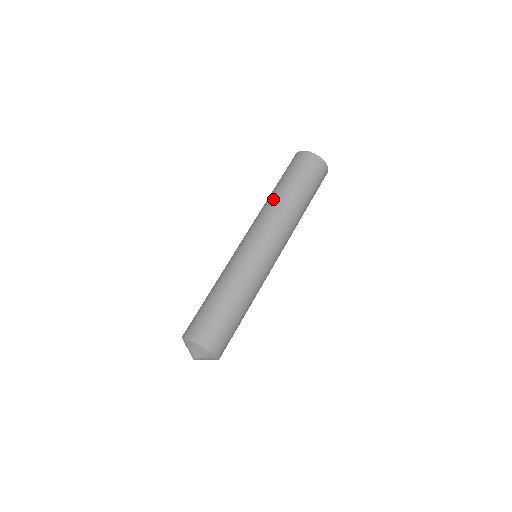
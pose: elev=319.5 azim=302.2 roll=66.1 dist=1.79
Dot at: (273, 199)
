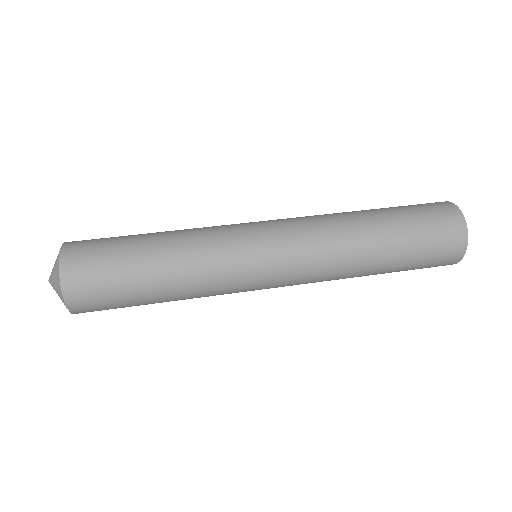
Dot at: (358, 231)
